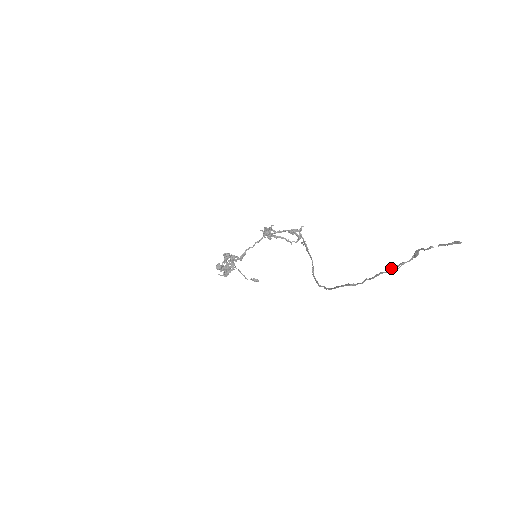
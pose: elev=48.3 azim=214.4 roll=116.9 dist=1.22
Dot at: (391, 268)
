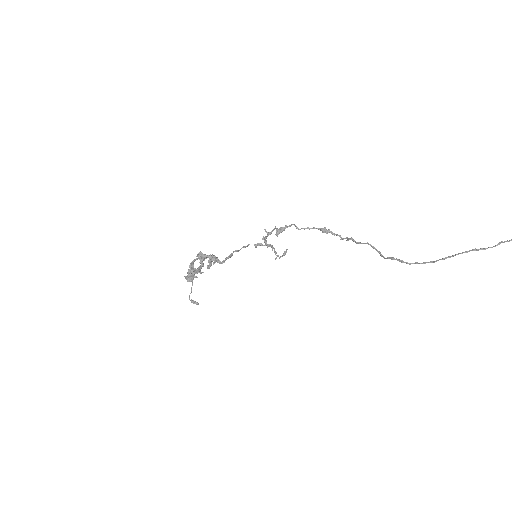
Dot at: out of frame
